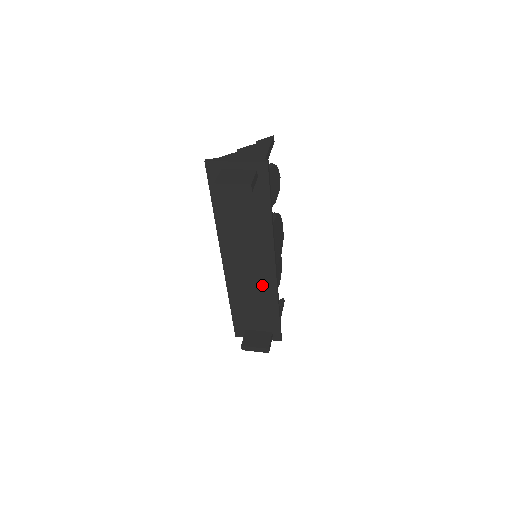
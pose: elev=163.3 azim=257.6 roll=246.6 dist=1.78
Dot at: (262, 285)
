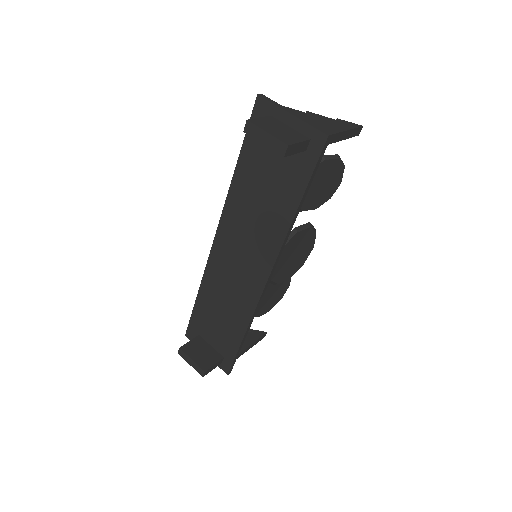
Dot at: (242, 294)
